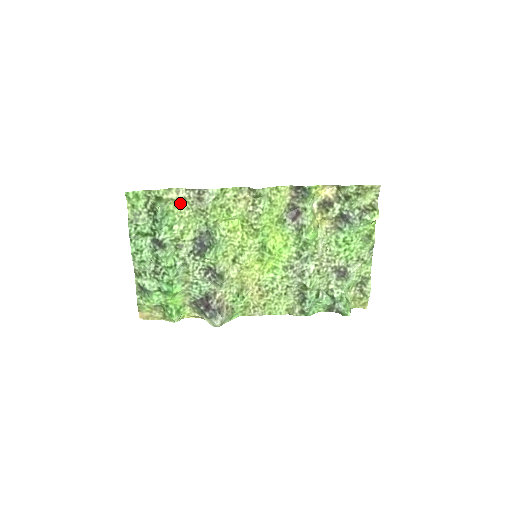
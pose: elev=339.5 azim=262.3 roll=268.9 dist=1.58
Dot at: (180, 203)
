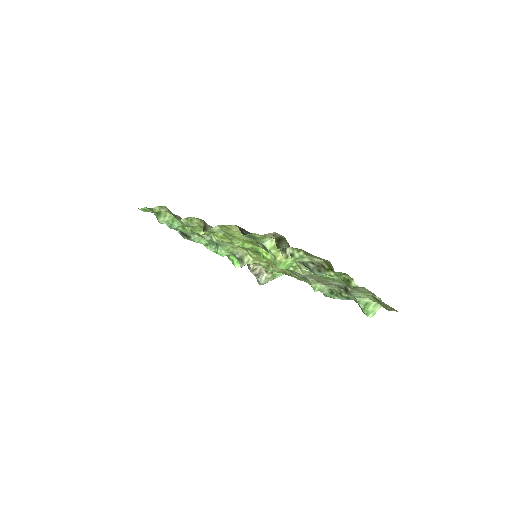
Dot at: occluded
